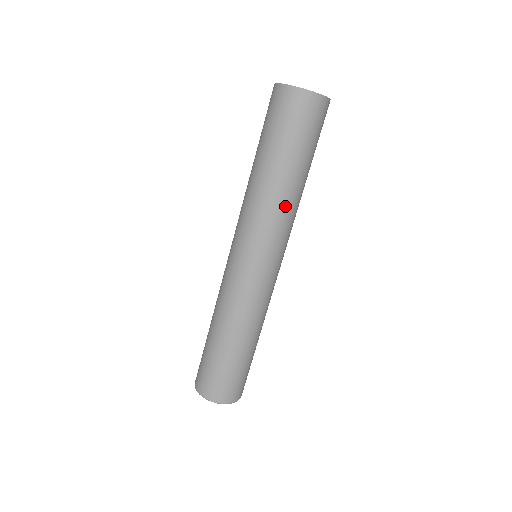
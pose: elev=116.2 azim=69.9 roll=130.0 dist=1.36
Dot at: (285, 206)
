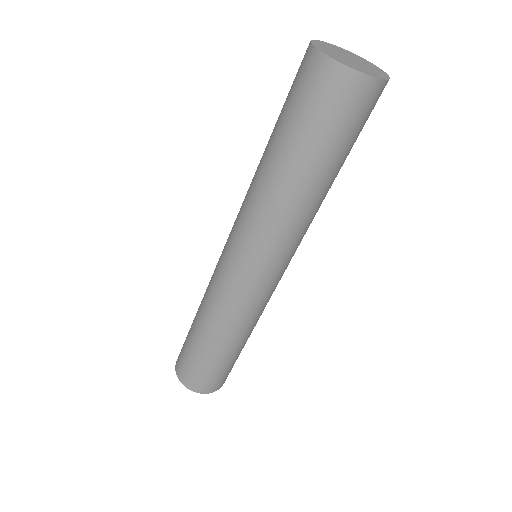
Dot at: (285, 214)
